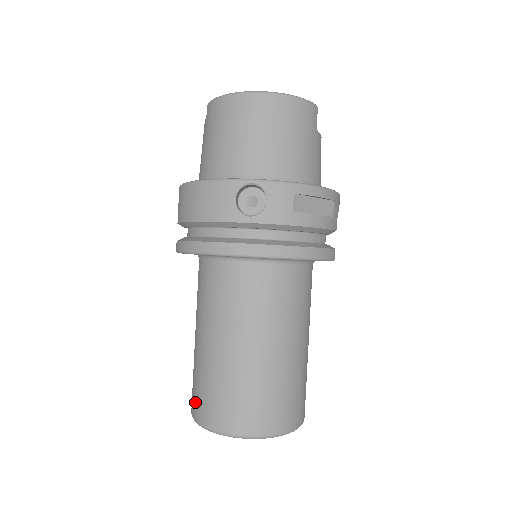
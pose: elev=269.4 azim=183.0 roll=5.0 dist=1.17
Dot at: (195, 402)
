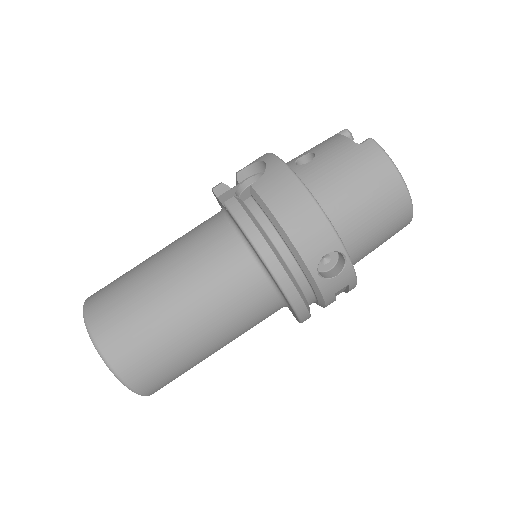
Dot at: (107, 321)
